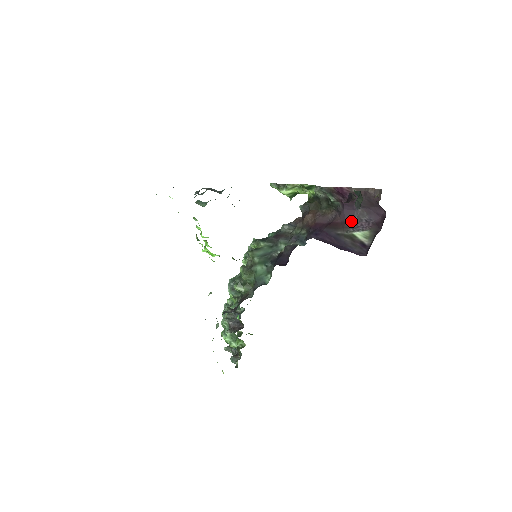
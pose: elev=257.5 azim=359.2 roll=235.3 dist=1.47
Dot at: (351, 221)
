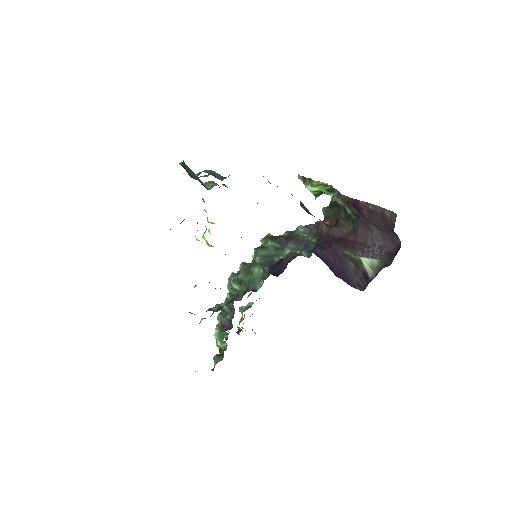
Dot at: (363, 242)
